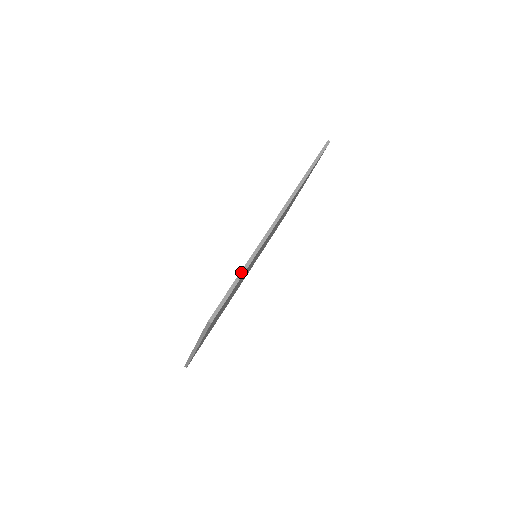
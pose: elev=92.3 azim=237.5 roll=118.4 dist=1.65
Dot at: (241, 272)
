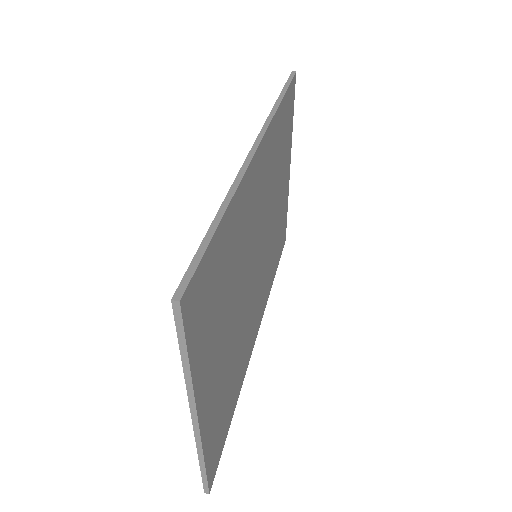
Dot at: (217, 214)
